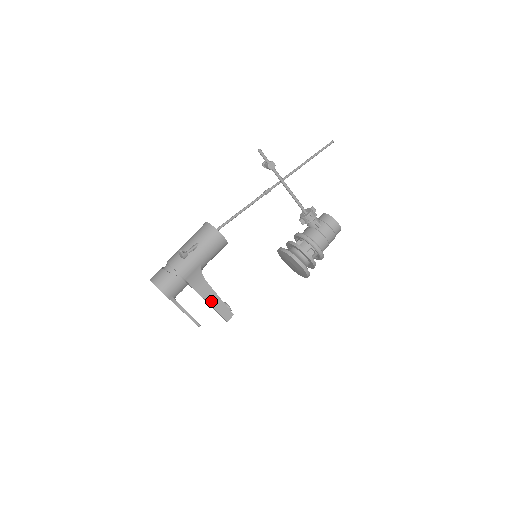
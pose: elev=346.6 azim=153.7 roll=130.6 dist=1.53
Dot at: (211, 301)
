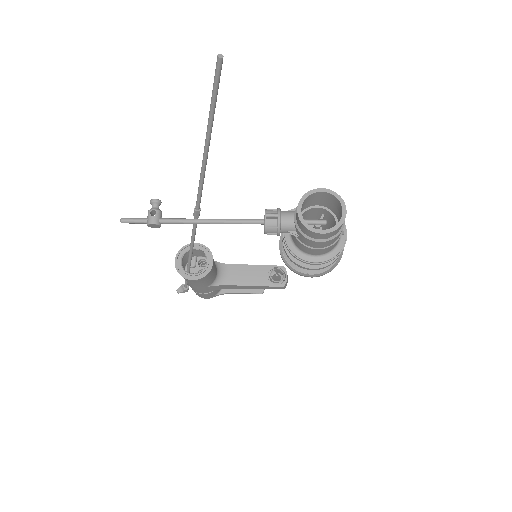
Dot at: (250, 288)
